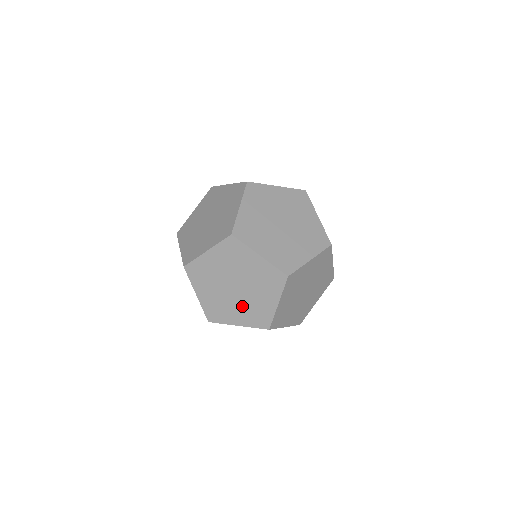
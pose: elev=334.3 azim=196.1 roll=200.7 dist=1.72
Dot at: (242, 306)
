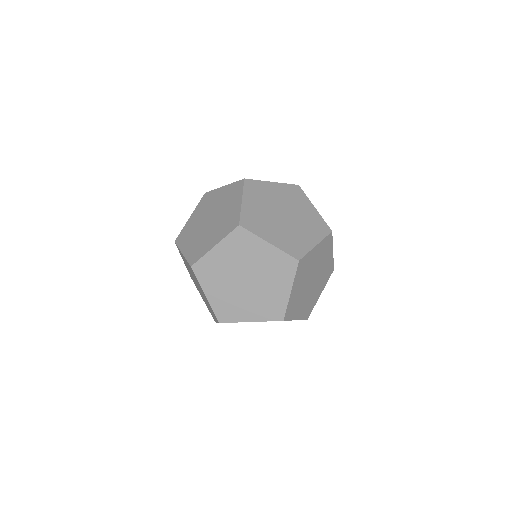
Dot at: occluded
